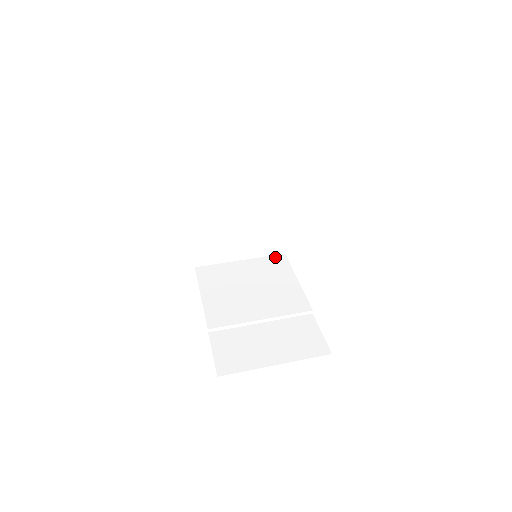
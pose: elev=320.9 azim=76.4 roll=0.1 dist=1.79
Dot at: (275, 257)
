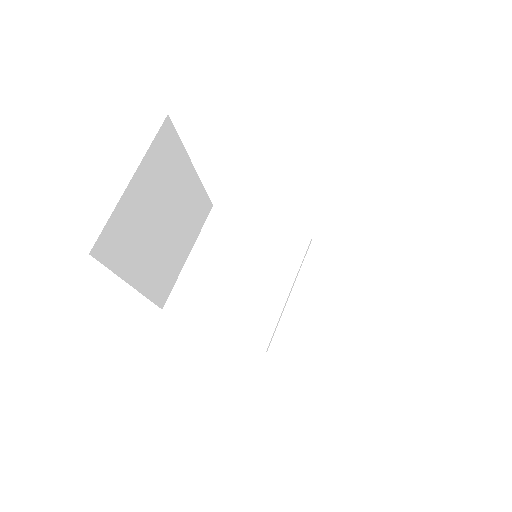
Dot at: (211, 219)
